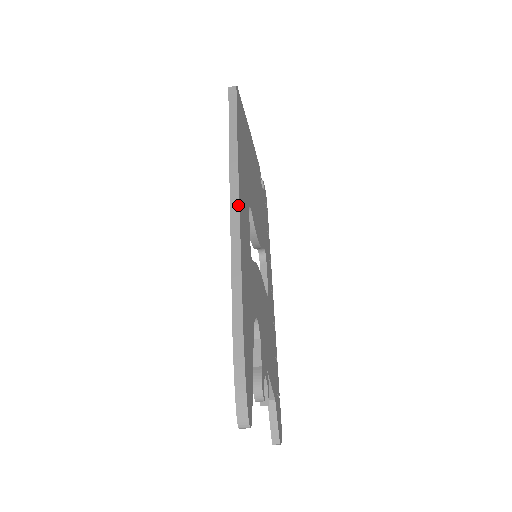
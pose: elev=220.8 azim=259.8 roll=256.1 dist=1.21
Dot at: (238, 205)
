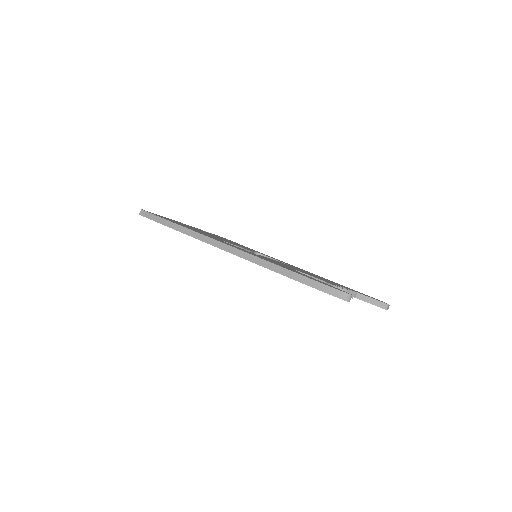
Dot at: (217, 242)
